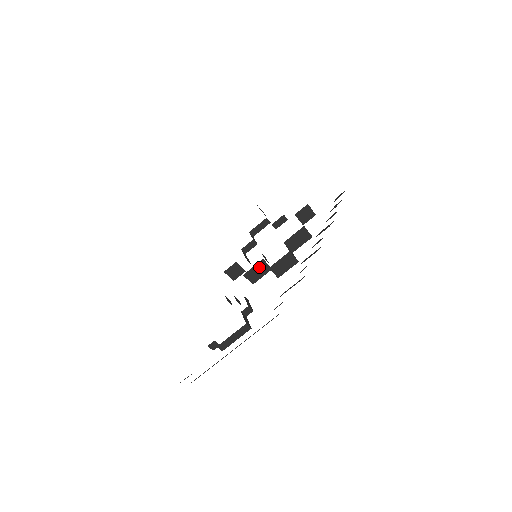
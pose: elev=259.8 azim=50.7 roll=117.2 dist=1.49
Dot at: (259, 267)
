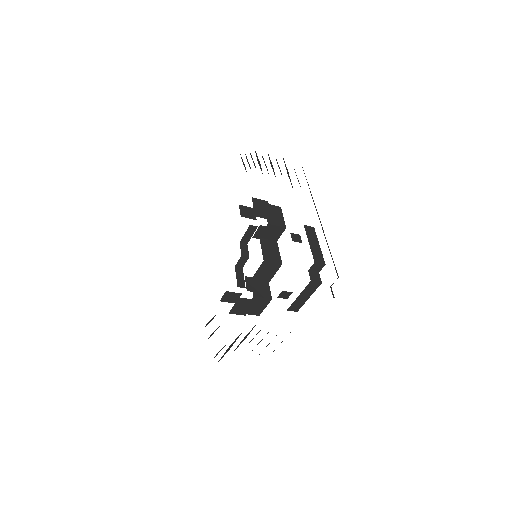
Dot at: (266, 246)
